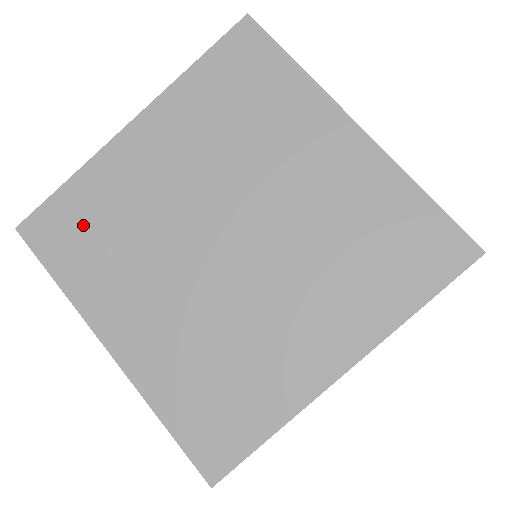
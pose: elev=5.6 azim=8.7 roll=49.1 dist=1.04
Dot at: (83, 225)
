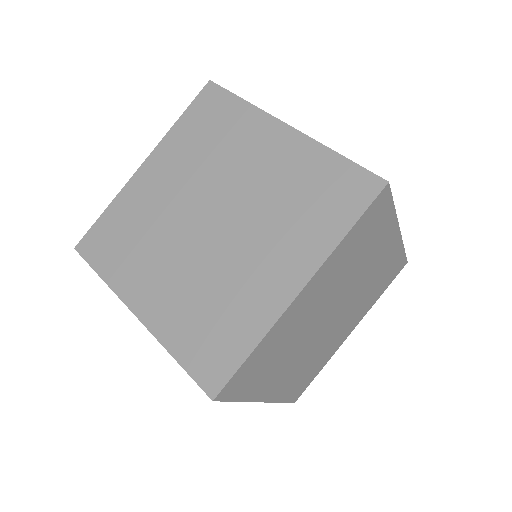
Dot at: (260, 365)
